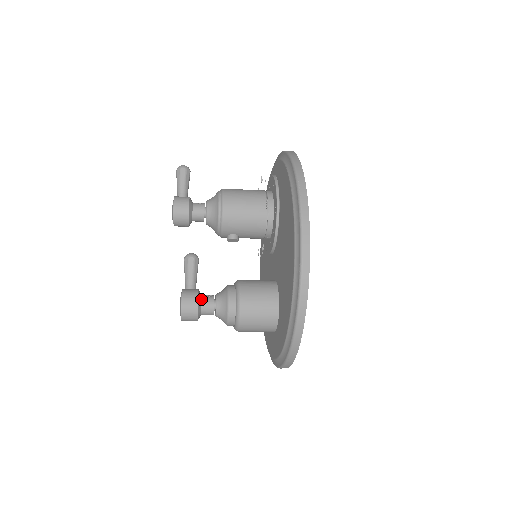
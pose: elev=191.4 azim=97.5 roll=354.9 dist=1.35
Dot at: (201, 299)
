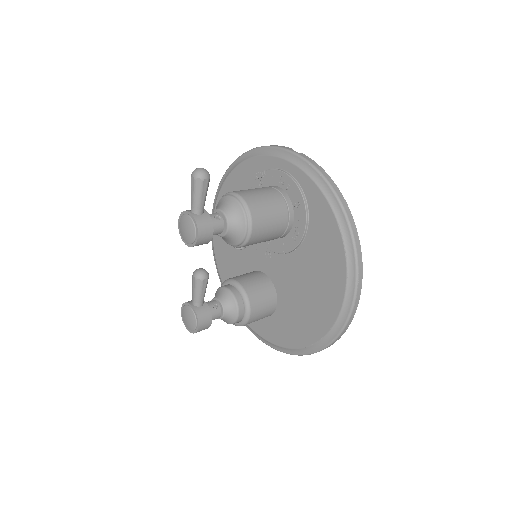
Dot at: (211, 314)
